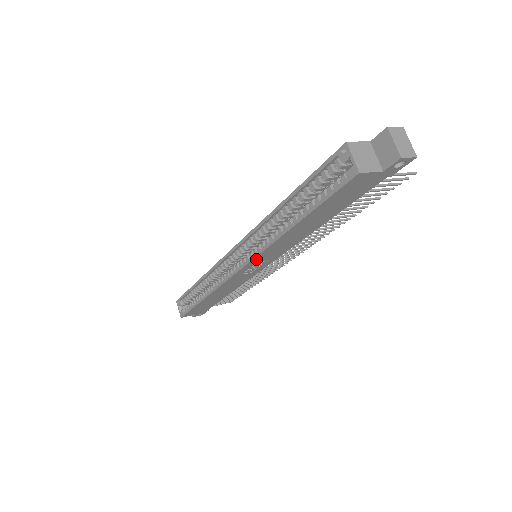
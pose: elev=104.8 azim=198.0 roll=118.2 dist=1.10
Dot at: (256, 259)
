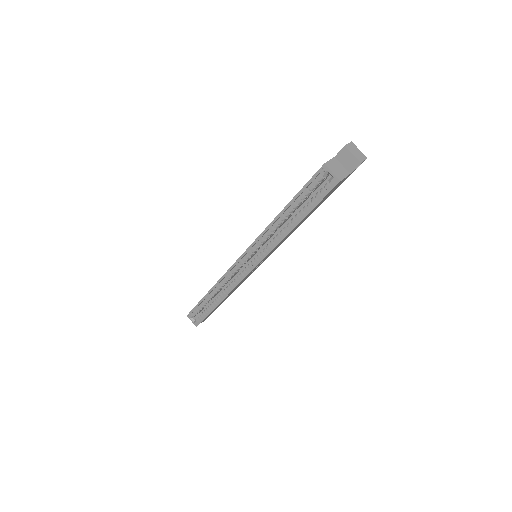
Dot at: (264, 258)
